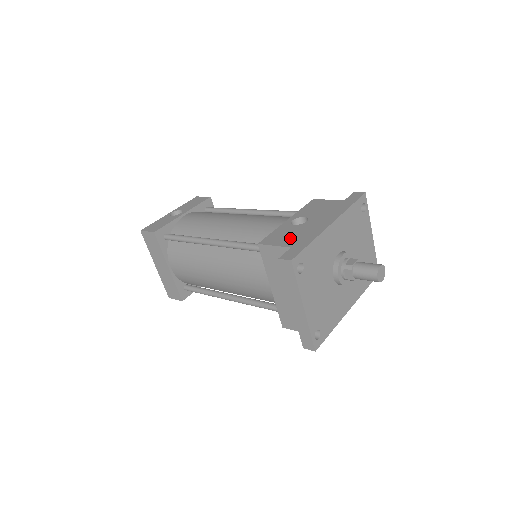
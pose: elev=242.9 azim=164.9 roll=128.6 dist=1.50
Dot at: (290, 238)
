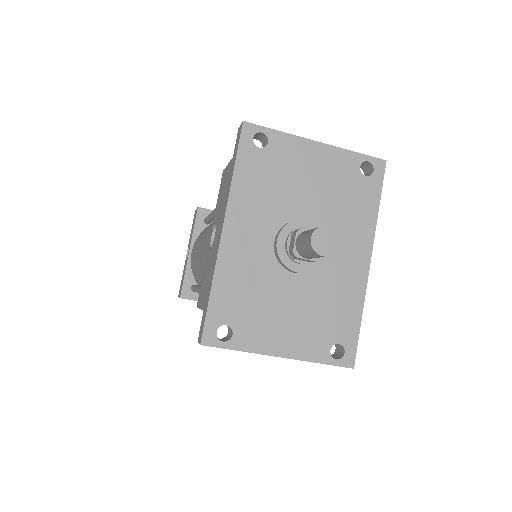
Dot at: (205, 286)
